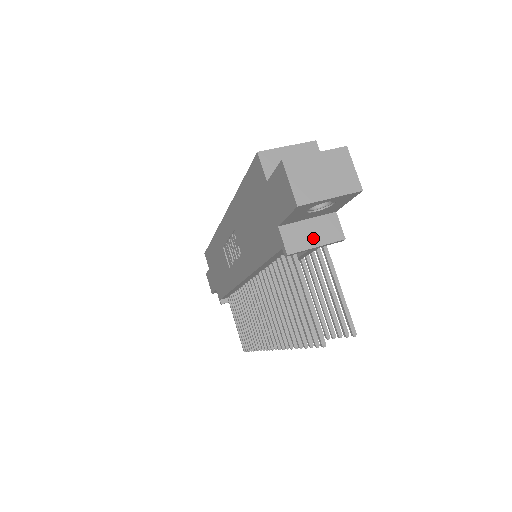
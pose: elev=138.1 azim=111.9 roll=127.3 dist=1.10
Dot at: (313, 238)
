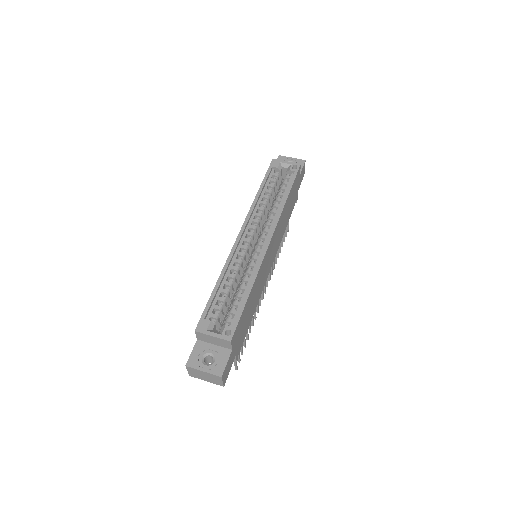
Dot at: occluded
